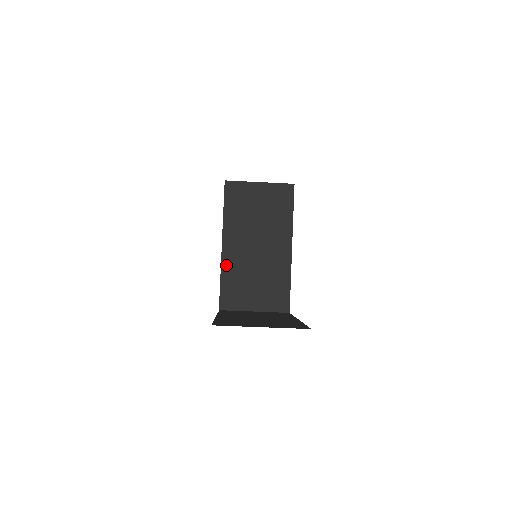
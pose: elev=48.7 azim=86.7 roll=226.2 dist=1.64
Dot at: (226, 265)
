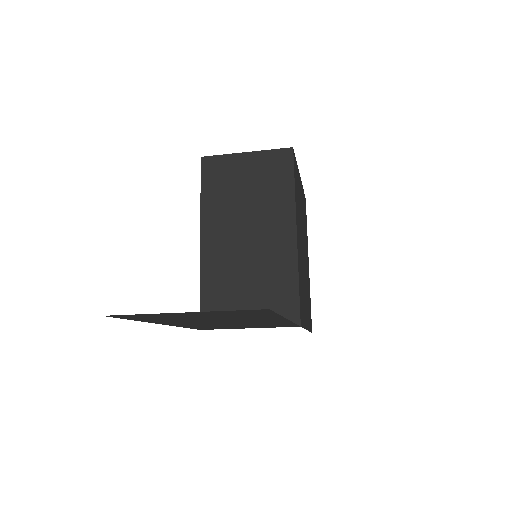
Dot at: (207, 266)
